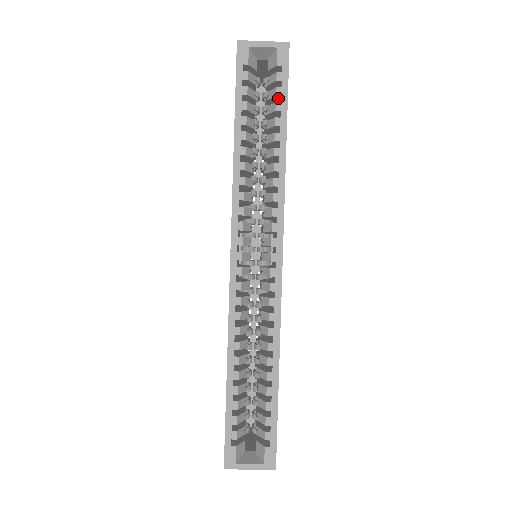
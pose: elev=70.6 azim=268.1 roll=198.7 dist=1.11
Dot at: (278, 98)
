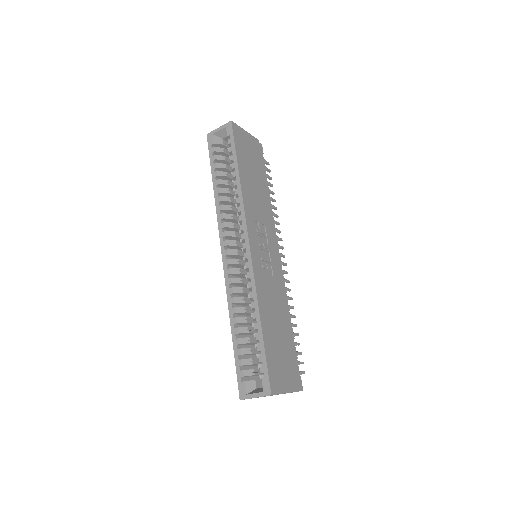
Dot at: occluded
